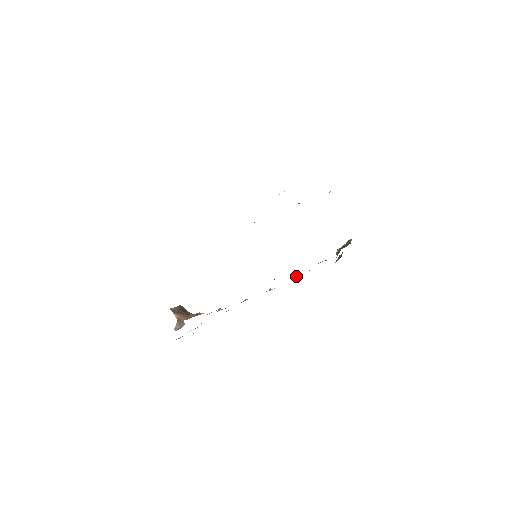
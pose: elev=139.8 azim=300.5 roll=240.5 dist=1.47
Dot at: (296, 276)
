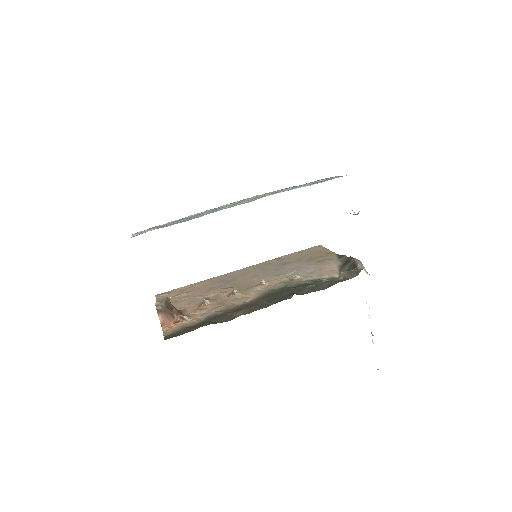
Dot at: (291, 285)
